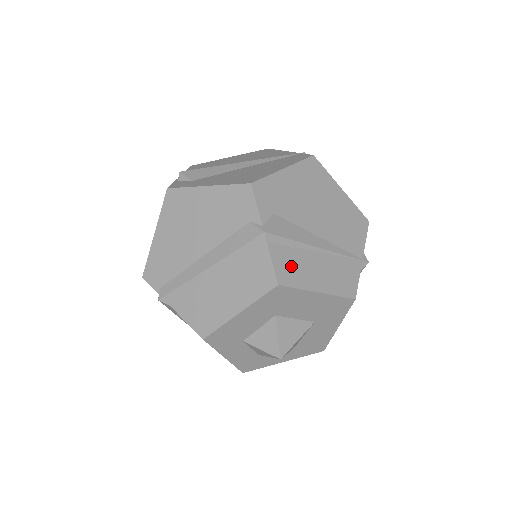
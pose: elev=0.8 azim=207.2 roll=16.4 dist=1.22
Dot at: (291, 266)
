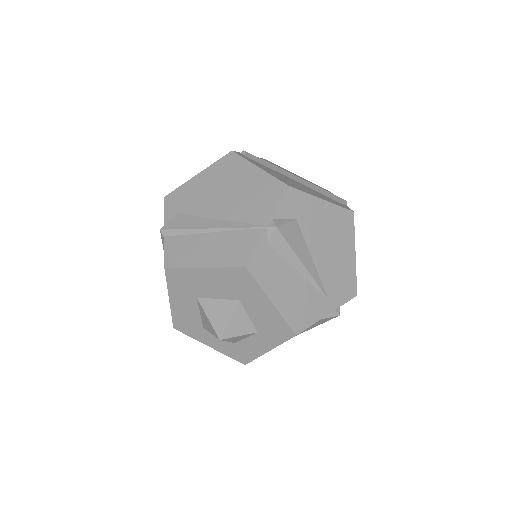
Dot at: (181, 251)
